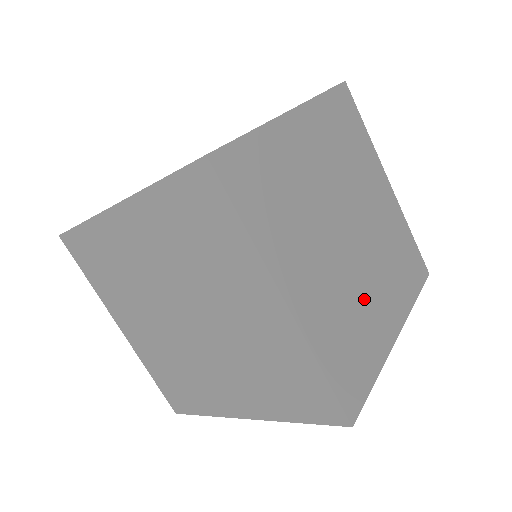
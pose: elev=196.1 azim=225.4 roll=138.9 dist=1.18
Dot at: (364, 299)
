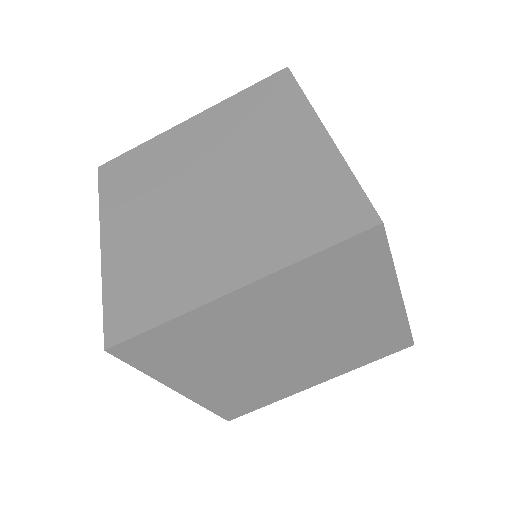
Dot at: occluded
